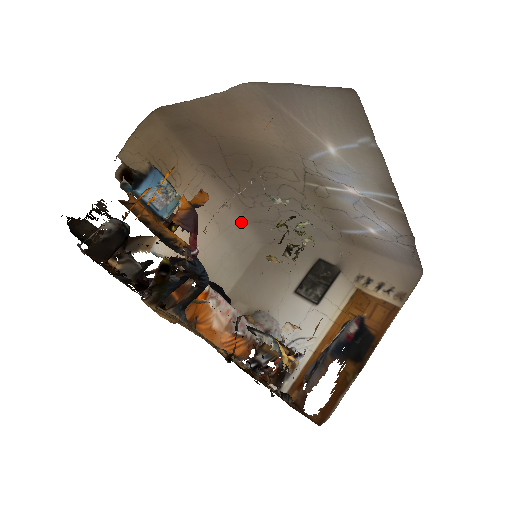
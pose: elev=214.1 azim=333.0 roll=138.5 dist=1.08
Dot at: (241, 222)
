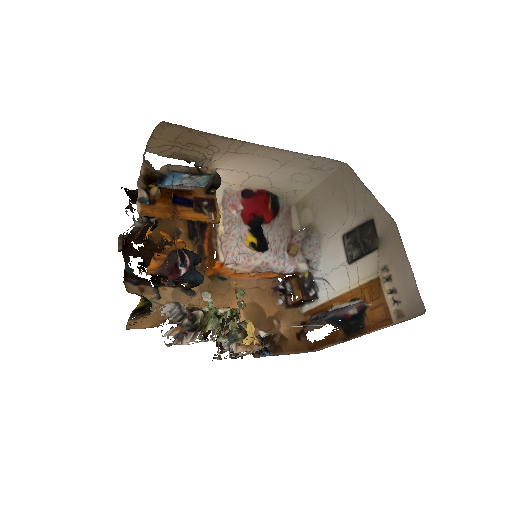
Dot at: (307, 154)
